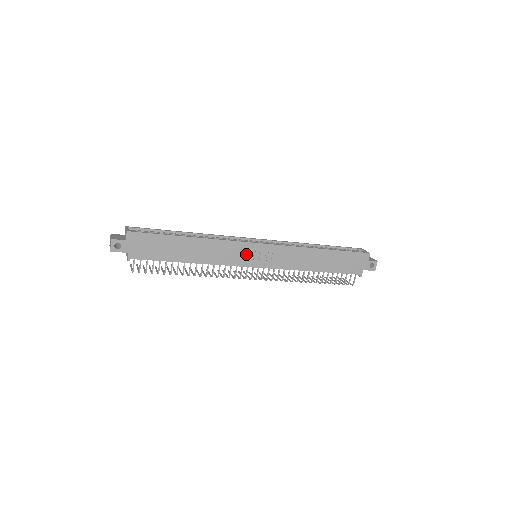
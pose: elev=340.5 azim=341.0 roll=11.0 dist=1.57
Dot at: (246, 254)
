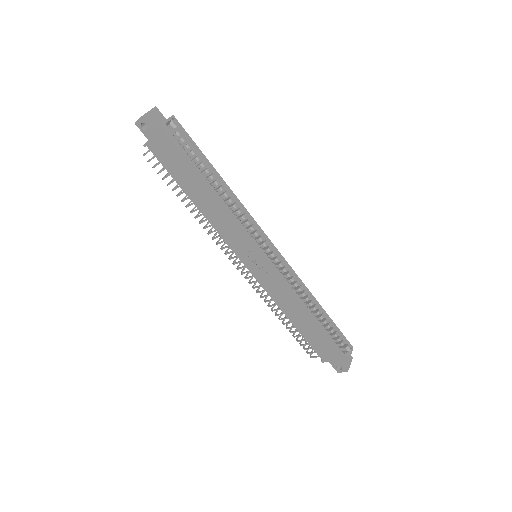
Dot at: (245, 248)
